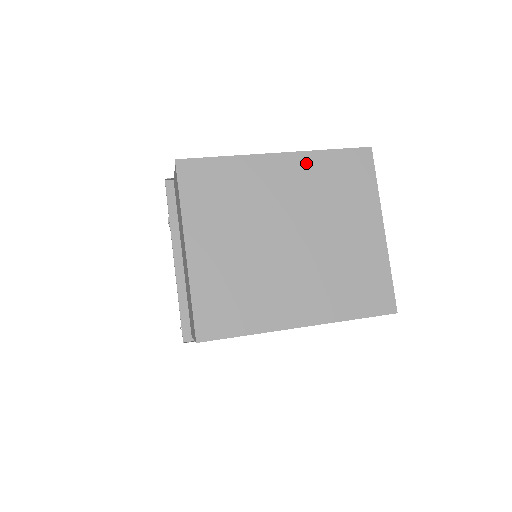
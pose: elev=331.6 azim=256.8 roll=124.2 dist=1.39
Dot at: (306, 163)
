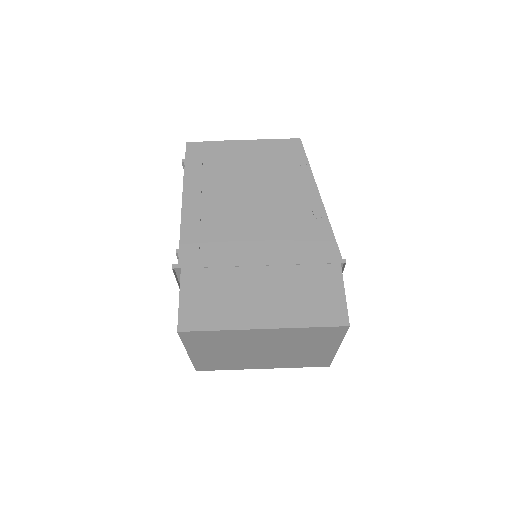
Dot at: (287, 332)
